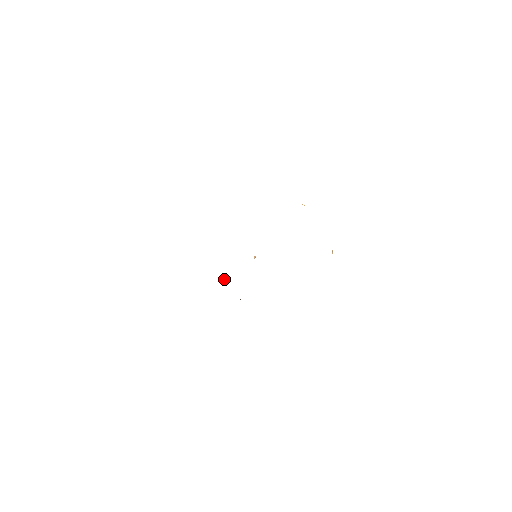
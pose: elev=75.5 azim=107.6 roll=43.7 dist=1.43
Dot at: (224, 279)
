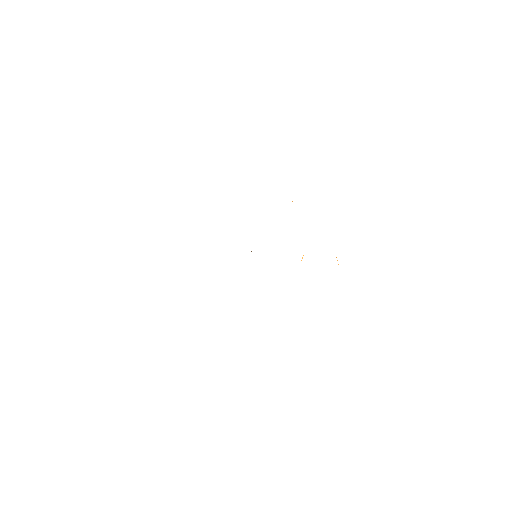
Dot at: occluded
